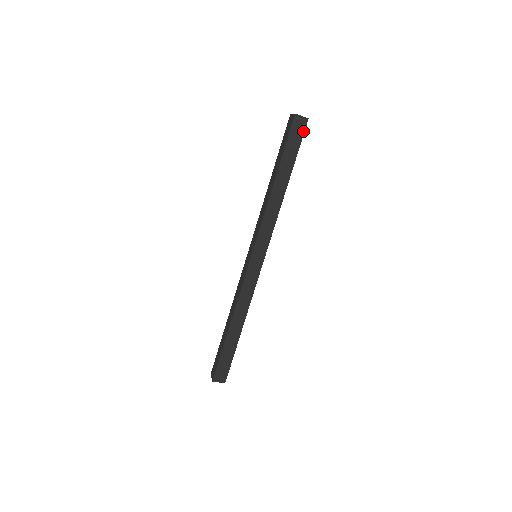
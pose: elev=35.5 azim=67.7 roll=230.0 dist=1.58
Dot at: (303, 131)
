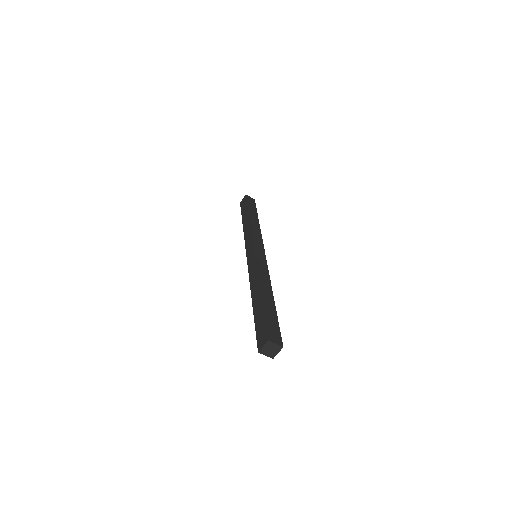
Dot at: (254, 203)
